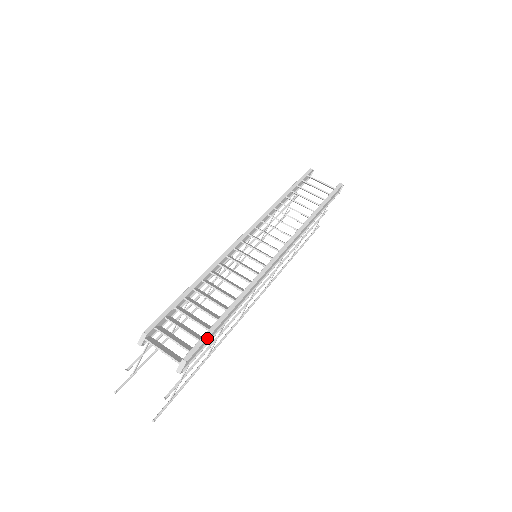
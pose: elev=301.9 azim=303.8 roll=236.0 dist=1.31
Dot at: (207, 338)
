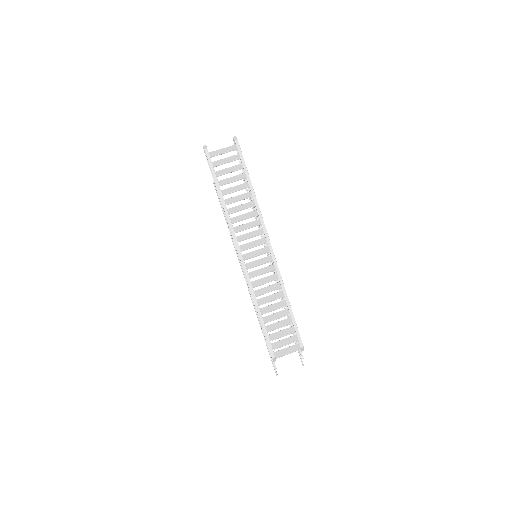
Dot at: (297, 328)
